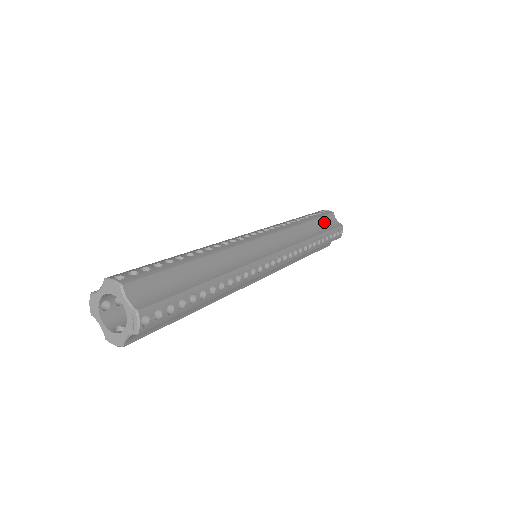
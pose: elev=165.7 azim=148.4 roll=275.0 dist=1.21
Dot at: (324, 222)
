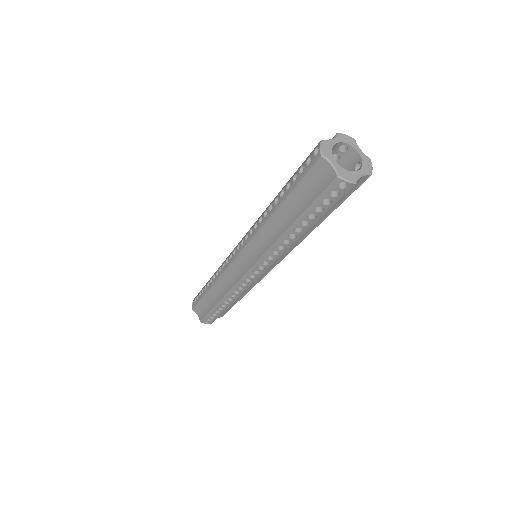
Dot at: occluded
